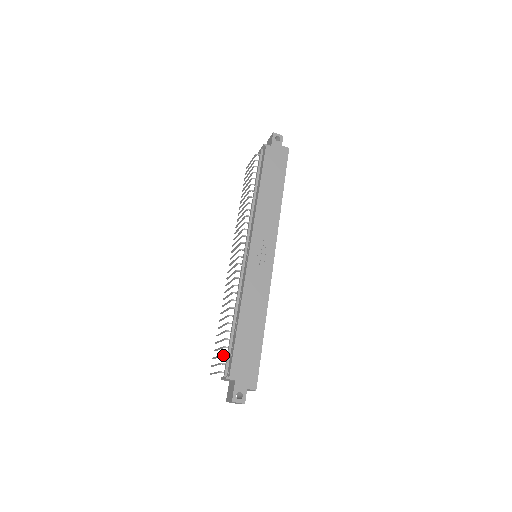
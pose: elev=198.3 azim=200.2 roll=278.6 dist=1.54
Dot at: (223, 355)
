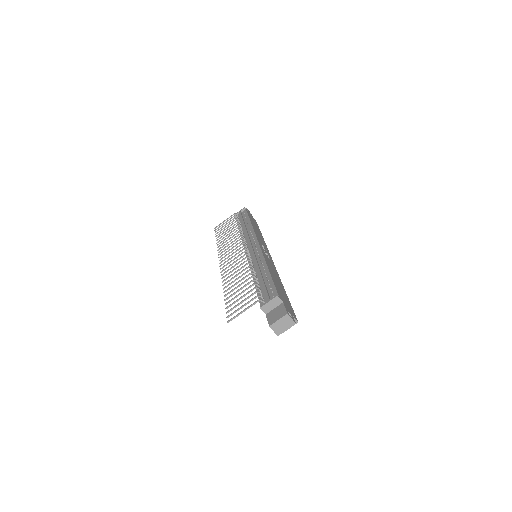
Dot at: (258, 291)
